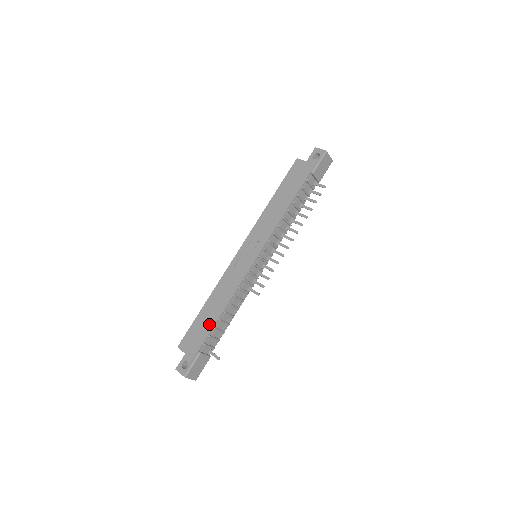
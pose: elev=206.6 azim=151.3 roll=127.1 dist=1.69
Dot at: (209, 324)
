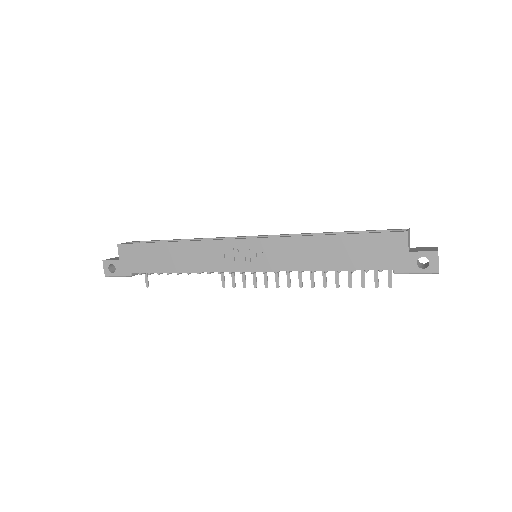
Dot at: (157, 266)
